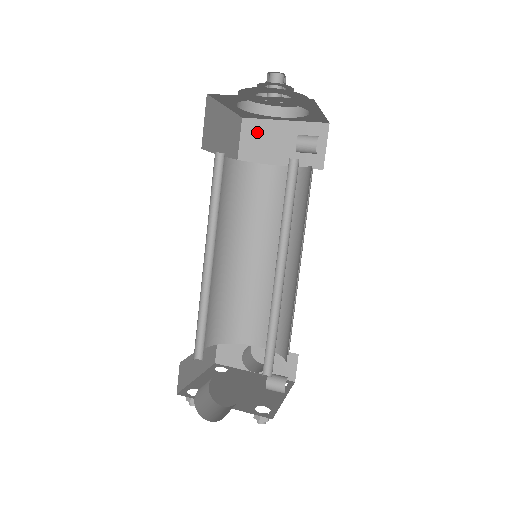
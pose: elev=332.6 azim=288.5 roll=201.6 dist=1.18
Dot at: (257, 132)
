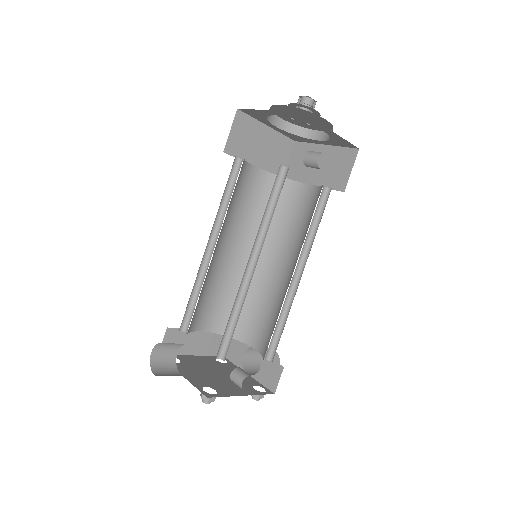
Dot at: (302, 154)
